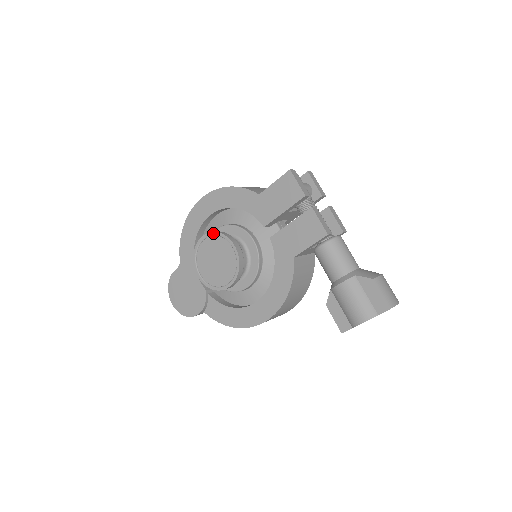
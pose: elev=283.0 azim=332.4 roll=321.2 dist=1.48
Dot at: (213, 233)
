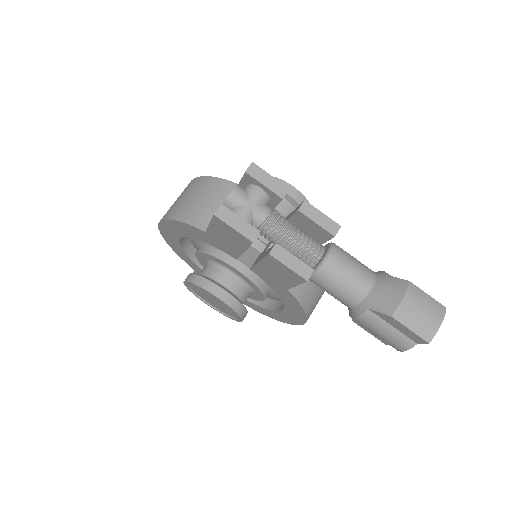
Dot at: occluded
